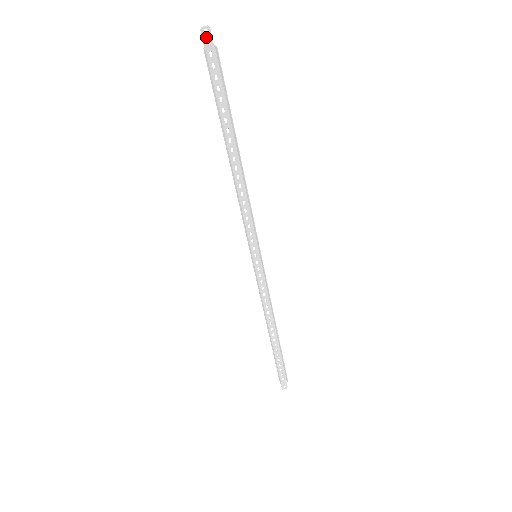
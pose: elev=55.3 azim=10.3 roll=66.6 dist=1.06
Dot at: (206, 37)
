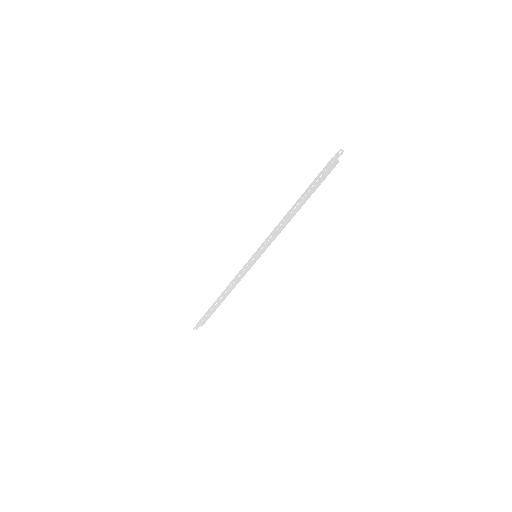
Dot at: (338, 154)
